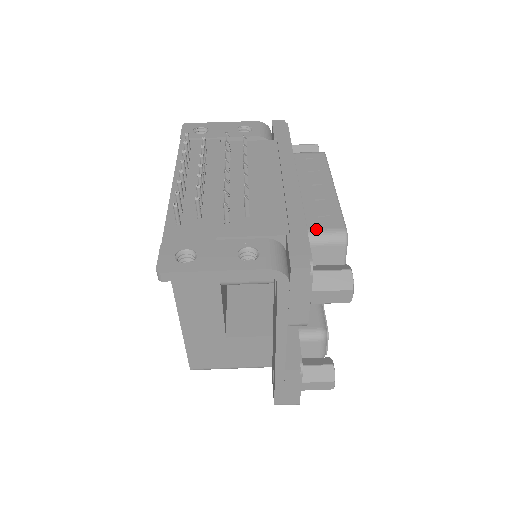
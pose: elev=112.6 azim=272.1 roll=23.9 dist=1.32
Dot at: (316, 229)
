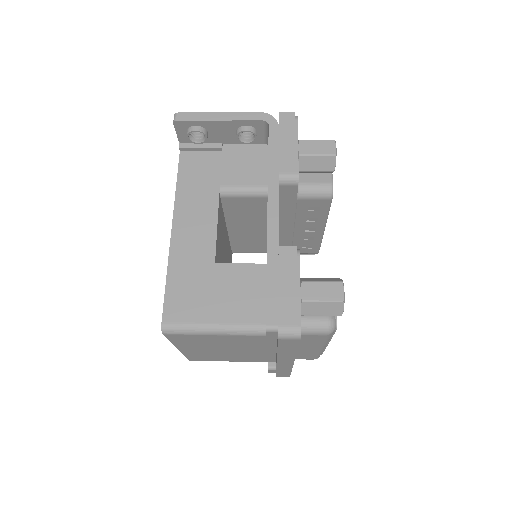
Dot at: occluded
